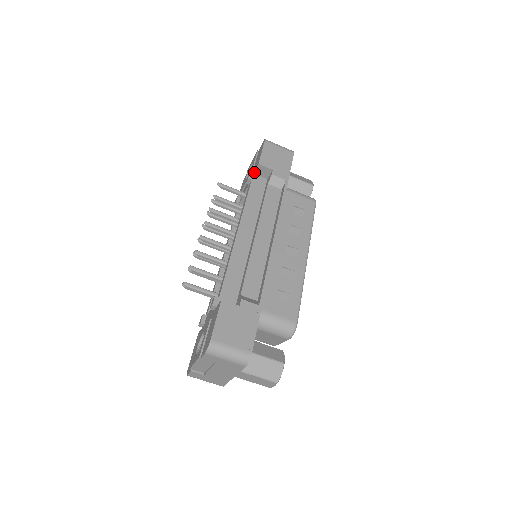
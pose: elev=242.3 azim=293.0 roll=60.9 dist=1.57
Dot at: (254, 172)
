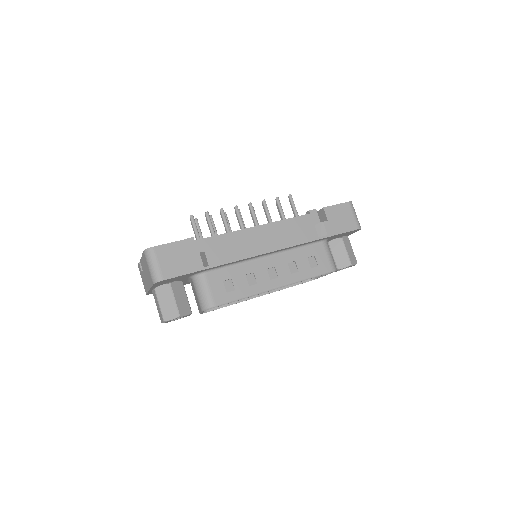
Dot at: (318, 211)
